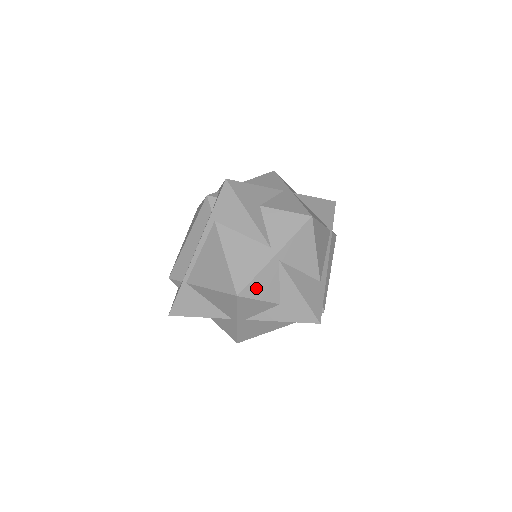
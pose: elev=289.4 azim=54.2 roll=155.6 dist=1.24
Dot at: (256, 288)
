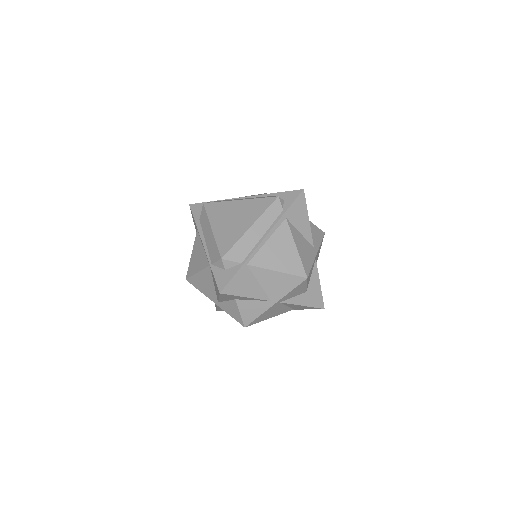
Dot at: (309, 275)
